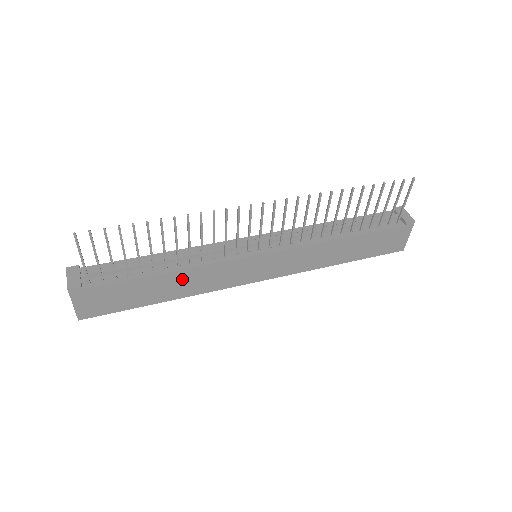
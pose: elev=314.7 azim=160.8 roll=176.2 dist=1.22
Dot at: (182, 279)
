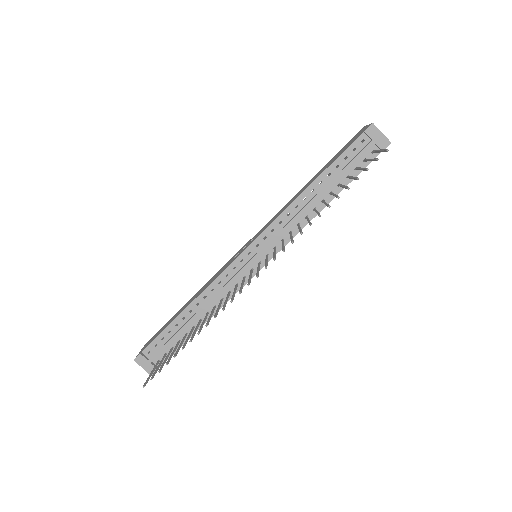
Dot at: occluded
